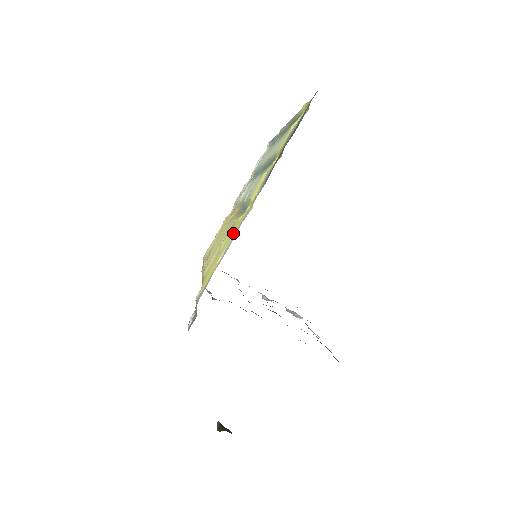
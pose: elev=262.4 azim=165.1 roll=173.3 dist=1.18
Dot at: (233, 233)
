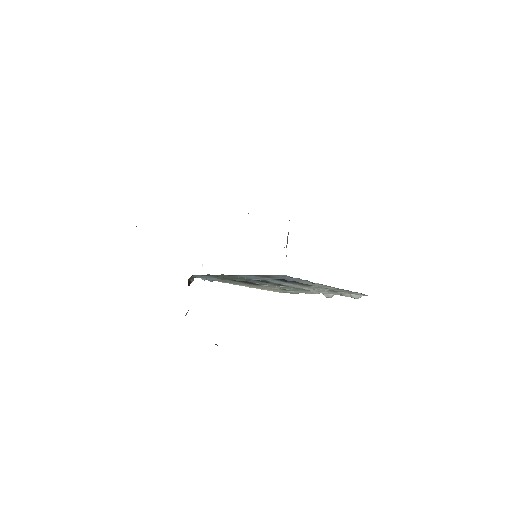
Dot at: occluded
